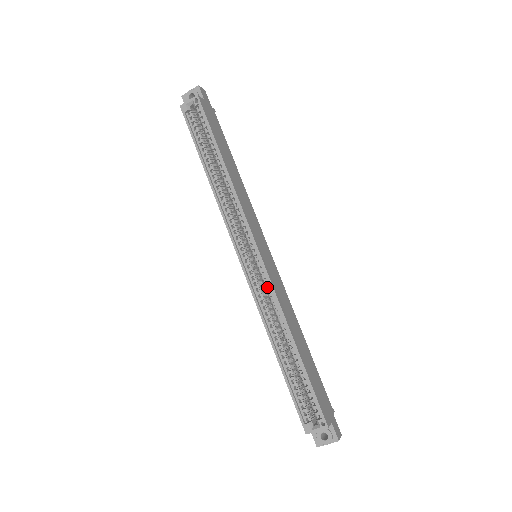
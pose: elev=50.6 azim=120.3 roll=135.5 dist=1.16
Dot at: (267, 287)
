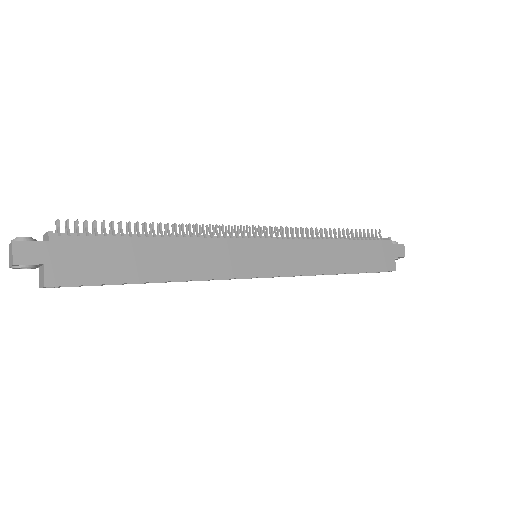
Dot at: occluded
